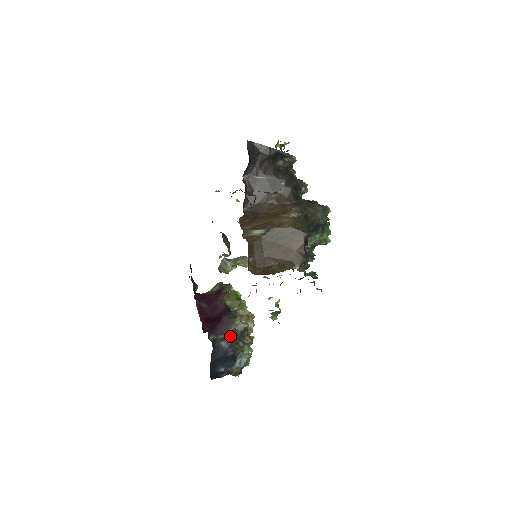
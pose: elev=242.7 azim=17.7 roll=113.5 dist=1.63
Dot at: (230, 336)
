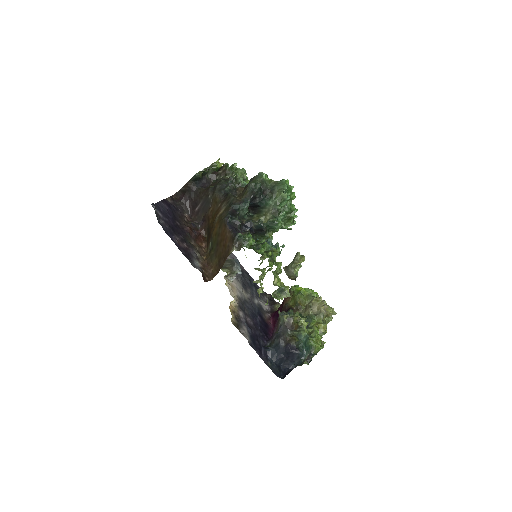
Dot at: (278, 333)
